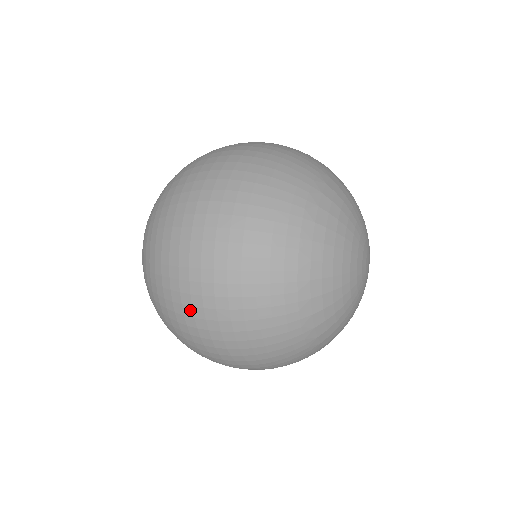
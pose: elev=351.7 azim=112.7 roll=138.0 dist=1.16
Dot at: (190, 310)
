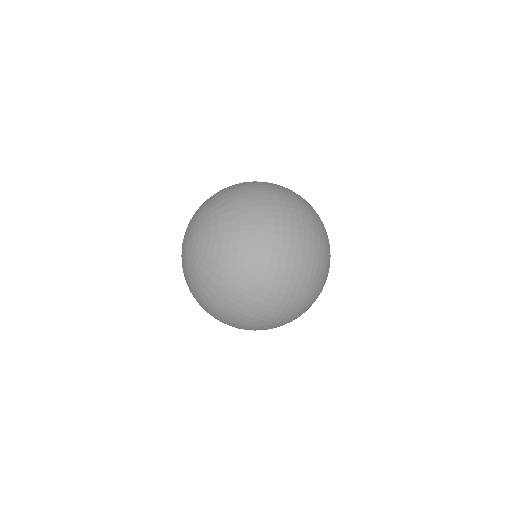
Dot at: (257, 321)
